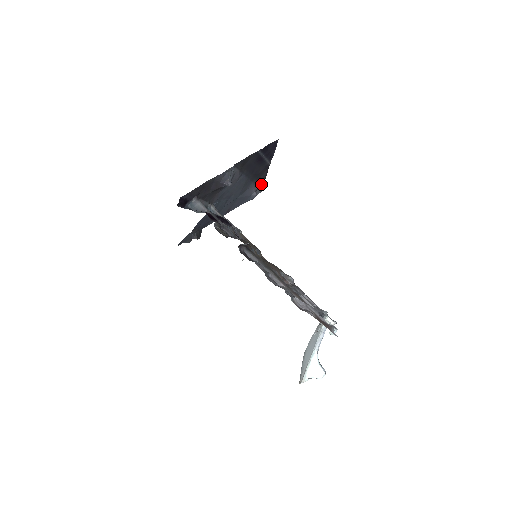
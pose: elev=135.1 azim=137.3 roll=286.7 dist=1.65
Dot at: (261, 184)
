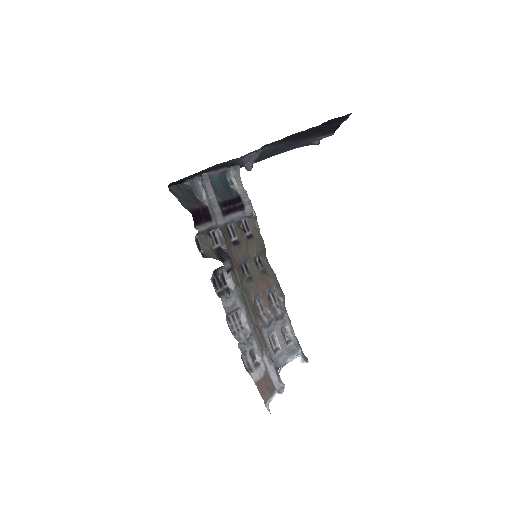
Dot at: (330, 132)
